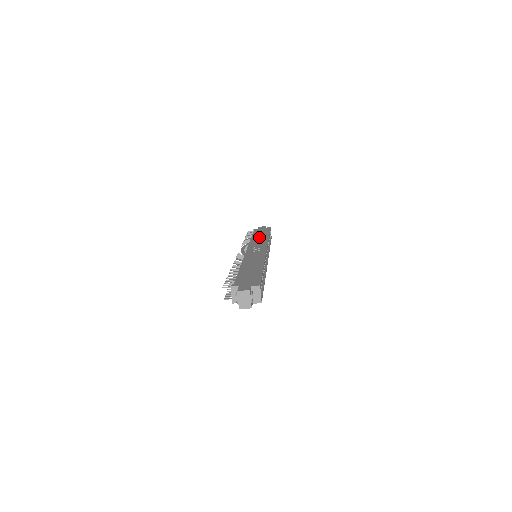
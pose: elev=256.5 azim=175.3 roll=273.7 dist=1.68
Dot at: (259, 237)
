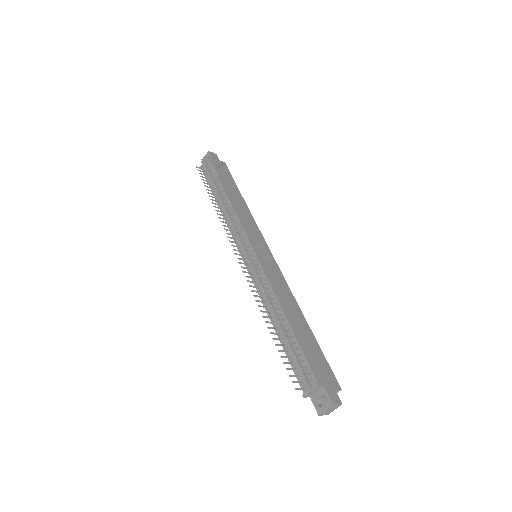
Dot at: (237, 200)
